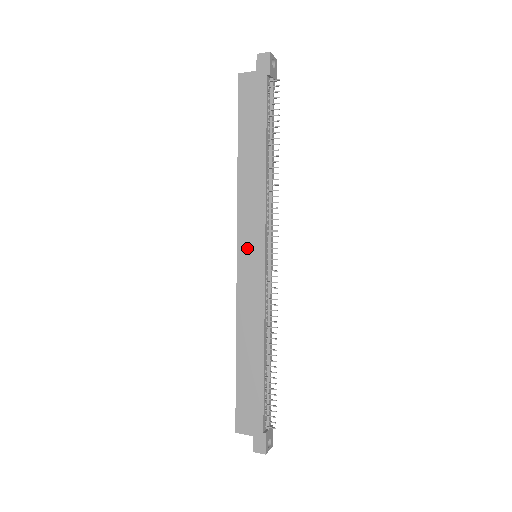
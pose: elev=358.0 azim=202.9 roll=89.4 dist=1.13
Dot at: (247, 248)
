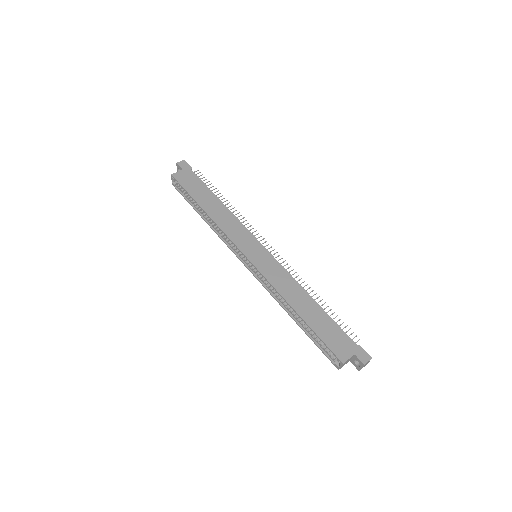
Dot at: (250, 250)
